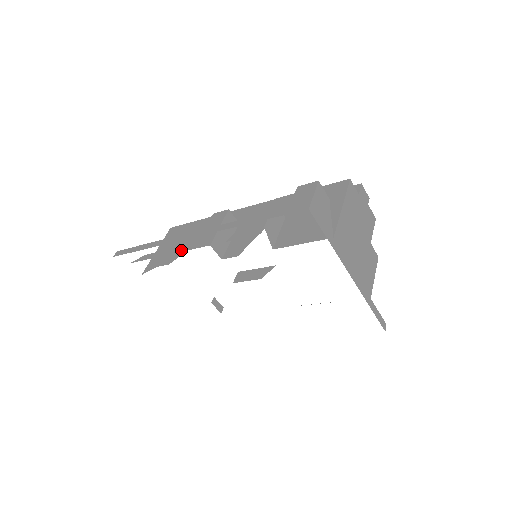
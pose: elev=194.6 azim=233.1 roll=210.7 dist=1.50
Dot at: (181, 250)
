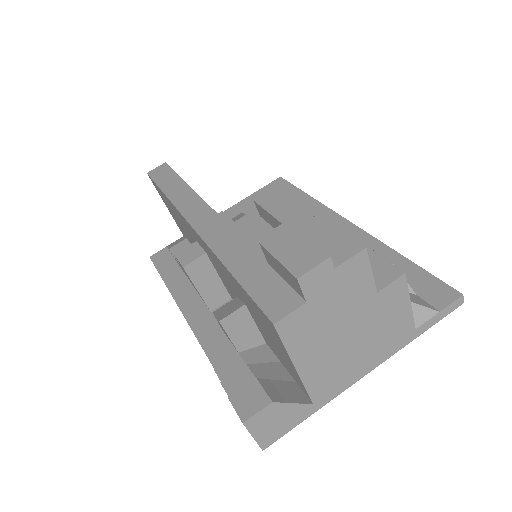
Dot at: (192, 285)
